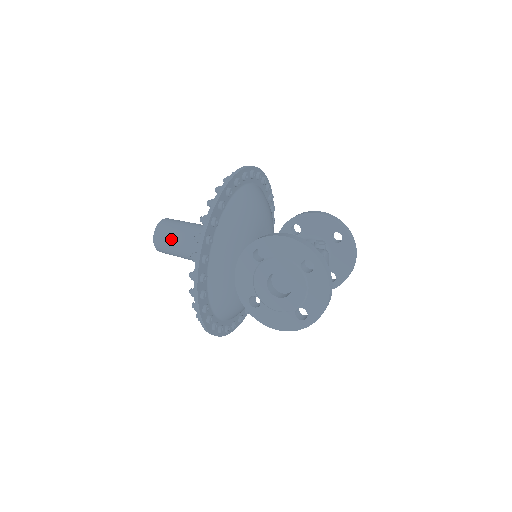
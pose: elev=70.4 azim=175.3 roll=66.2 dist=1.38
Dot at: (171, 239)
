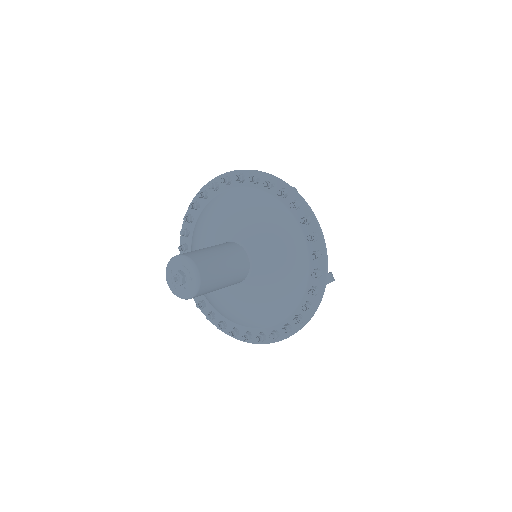
Dot at: (212, 291)
